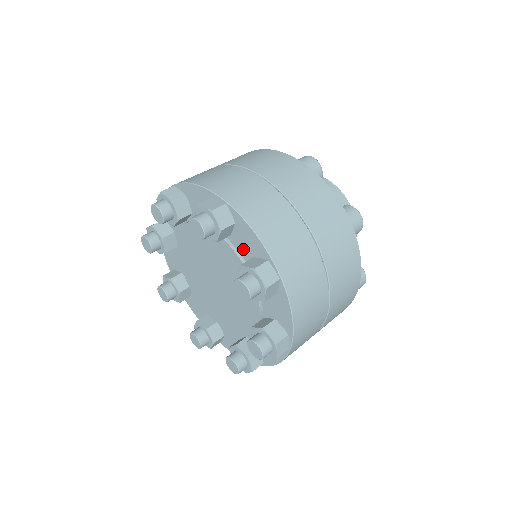
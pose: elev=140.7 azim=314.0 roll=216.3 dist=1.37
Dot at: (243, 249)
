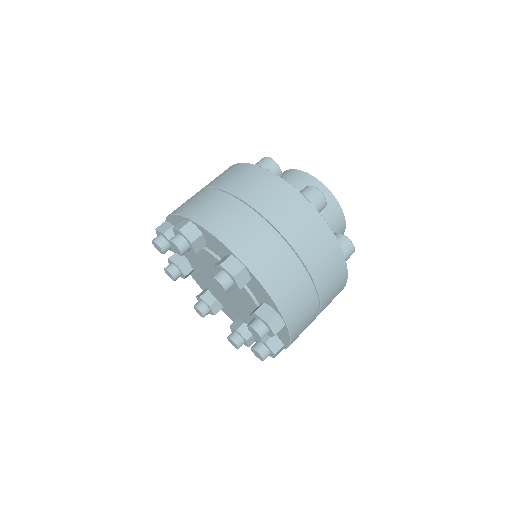
Dot at: (218, 252)
